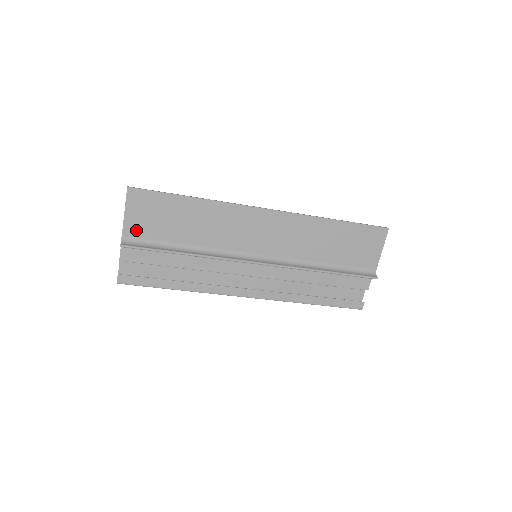
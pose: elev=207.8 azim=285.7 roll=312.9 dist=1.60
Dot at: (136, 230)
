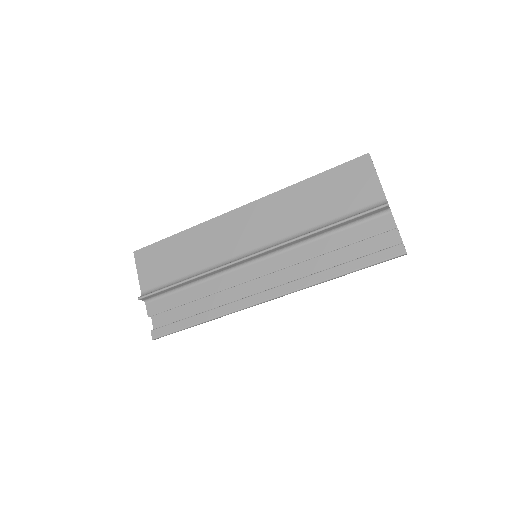
Dot at: (149, 282)
